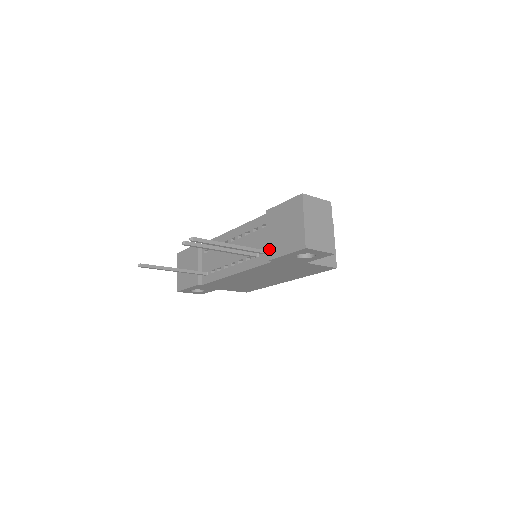
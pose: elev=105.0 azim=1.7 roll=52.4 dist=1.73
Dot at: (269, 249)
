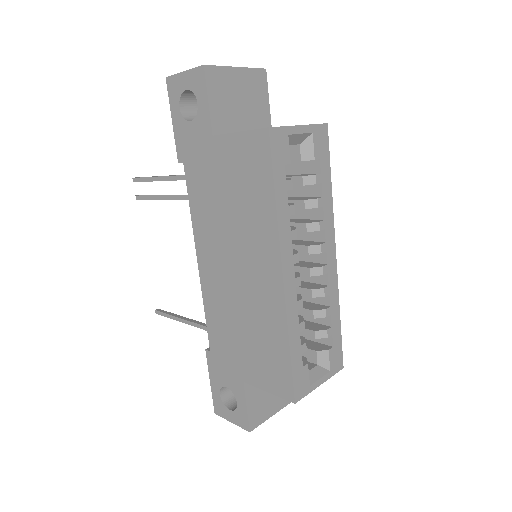
Dot at: occluded
